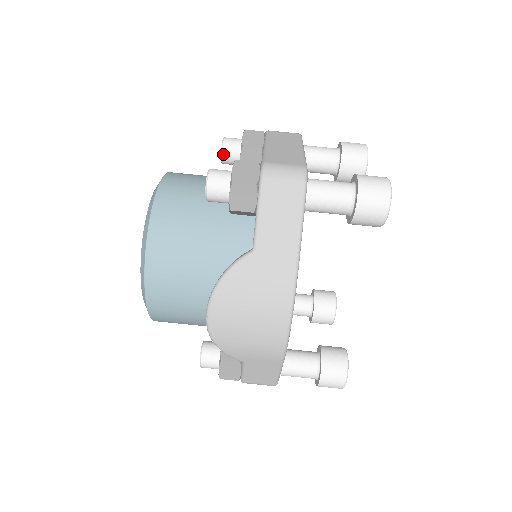
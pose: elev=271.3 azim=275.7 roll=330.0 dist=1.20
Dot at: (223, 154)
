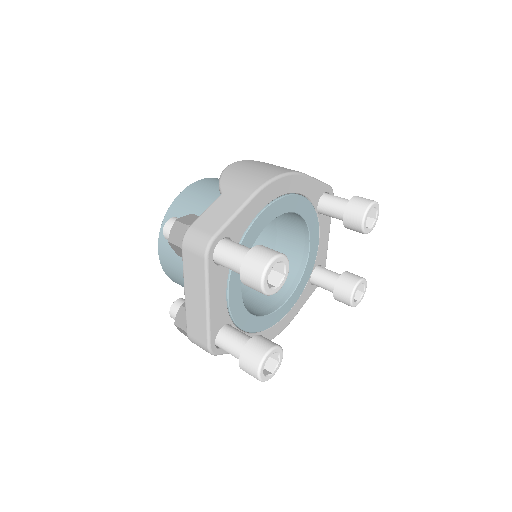
Dot at: occluded
